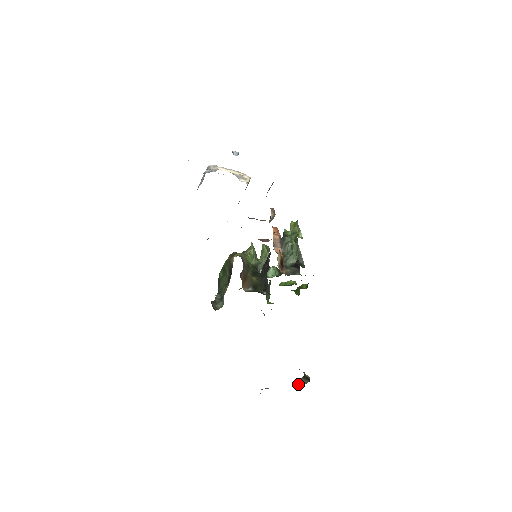
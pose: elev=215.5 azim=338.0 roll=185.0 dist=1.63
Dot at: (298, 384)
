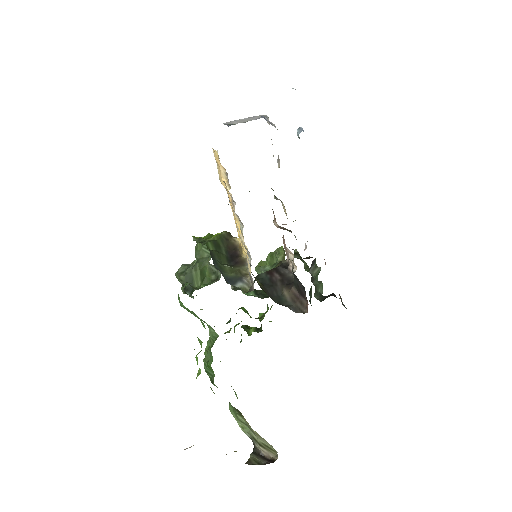
Dot at: (249, 461)
